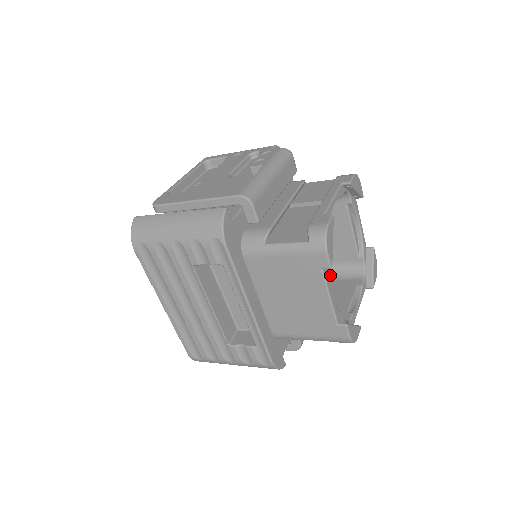
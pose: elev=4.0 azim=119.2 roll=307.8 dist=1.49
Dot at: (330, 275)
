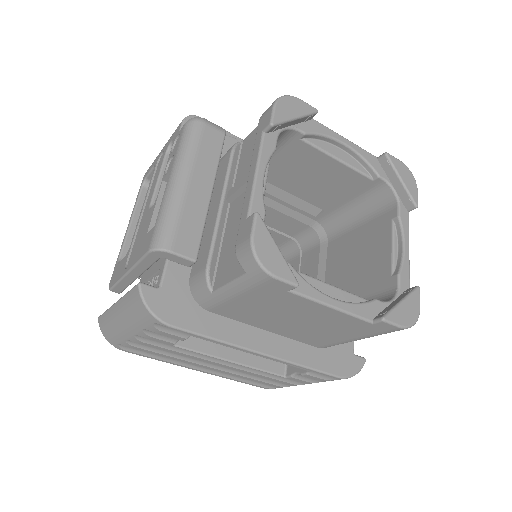
Dot at: (357, 217)
